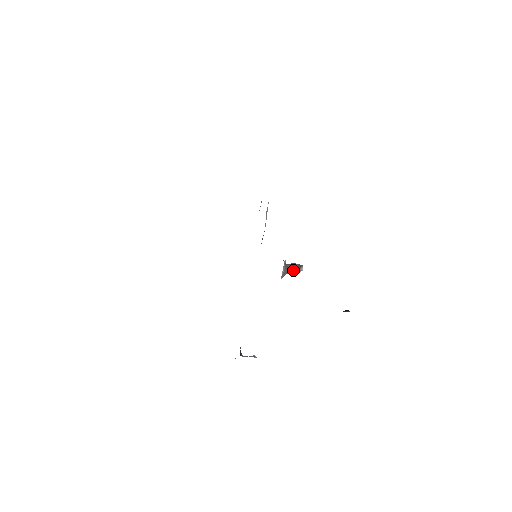
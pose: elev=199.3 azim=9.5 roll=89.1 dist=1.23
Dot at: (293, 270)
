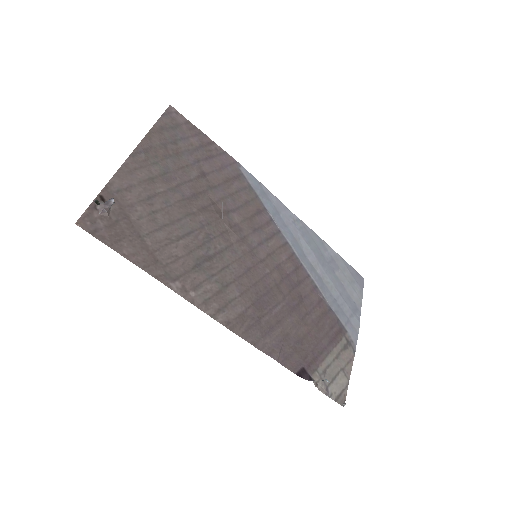
Dot at: (107, 204)
